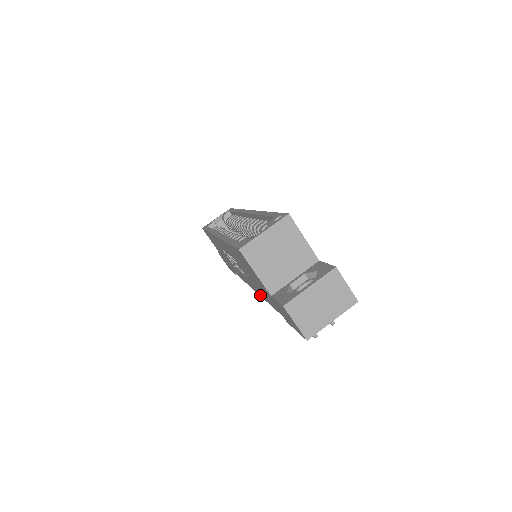
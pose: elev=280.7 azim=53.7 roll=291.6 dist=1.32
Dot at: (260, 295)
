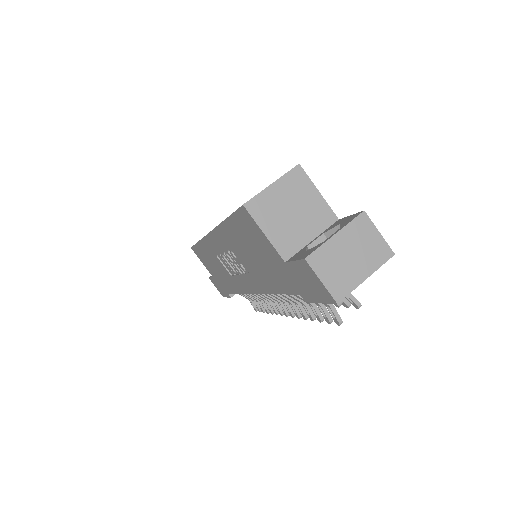
Dot at: (265, 292)
